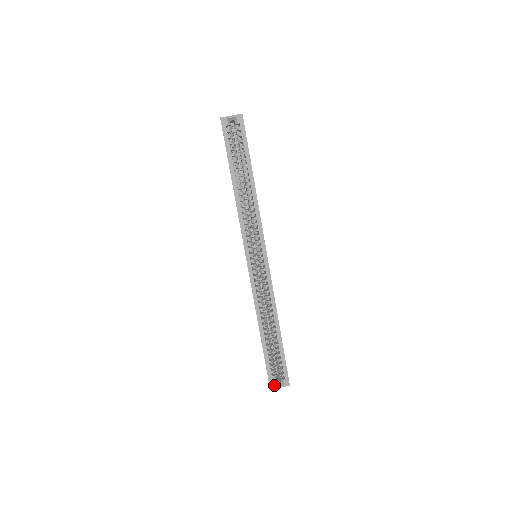
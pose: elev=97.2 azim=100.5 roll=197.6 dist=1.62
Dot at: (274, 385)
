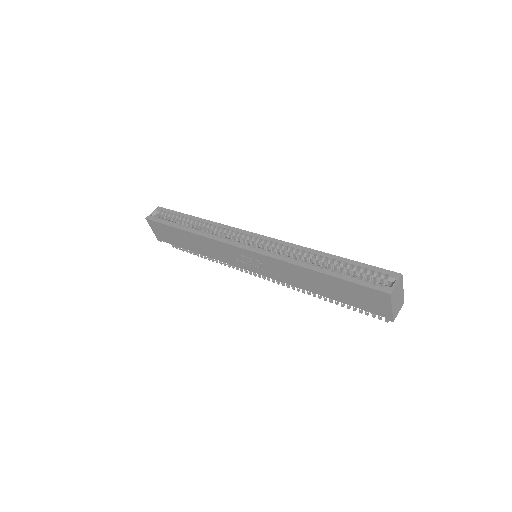
Dot at: (388, 288)
